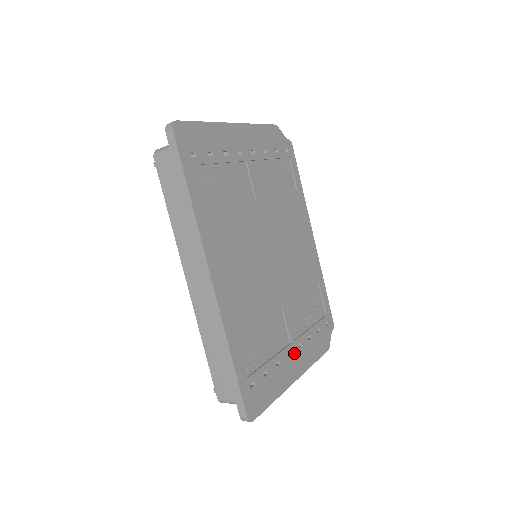
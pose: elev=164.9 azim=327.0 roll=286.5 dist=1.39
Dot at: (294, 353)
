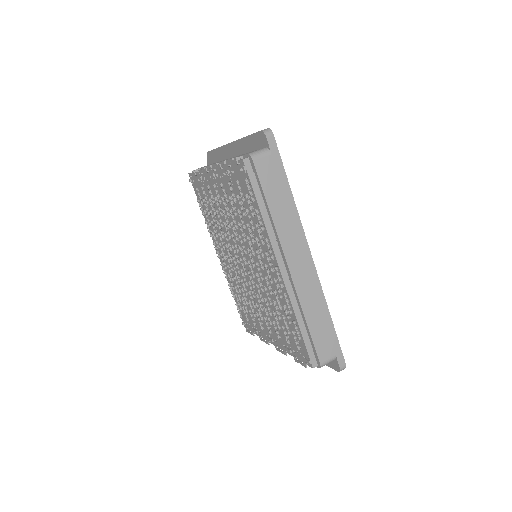
Dot at: occluded
